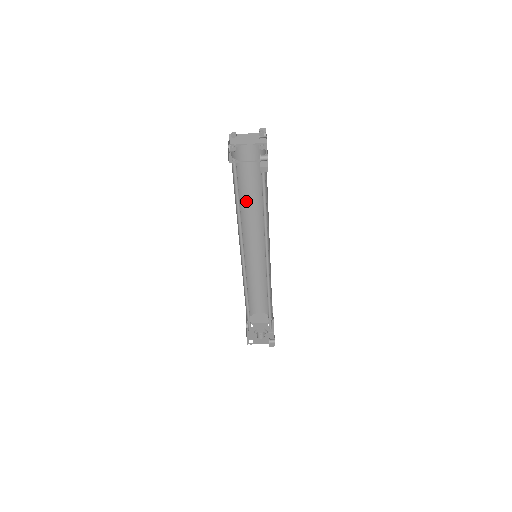
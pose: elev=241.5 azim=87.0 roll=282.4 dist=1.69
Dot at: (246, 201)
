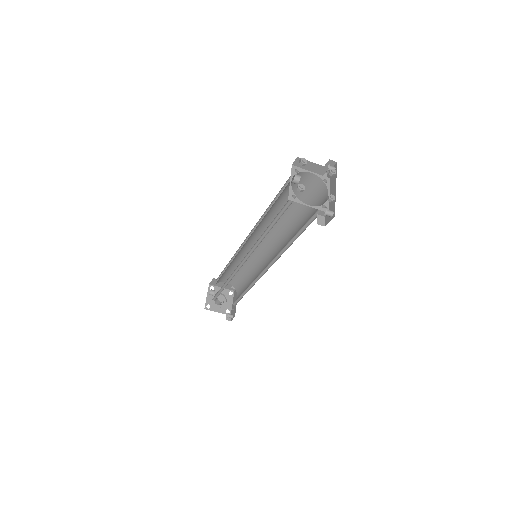
Dot at: (274, 211)
